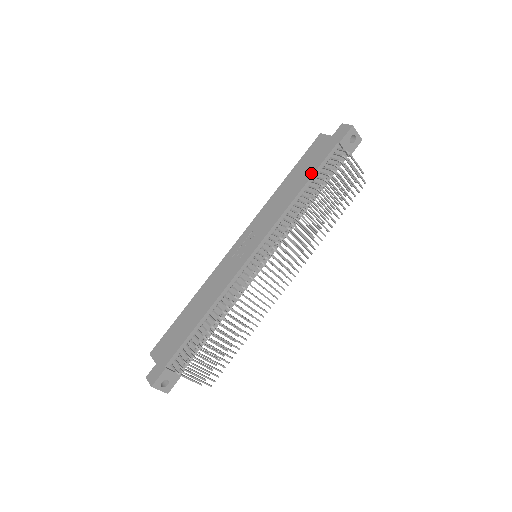
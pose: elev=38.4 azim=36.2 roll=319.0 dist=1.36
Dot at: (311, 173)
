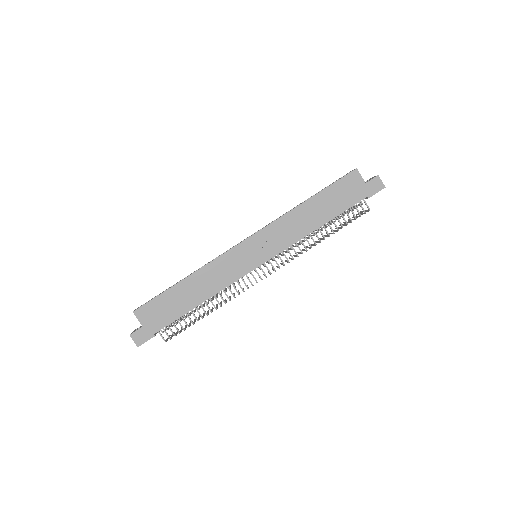
Dot at: (336, 214)
